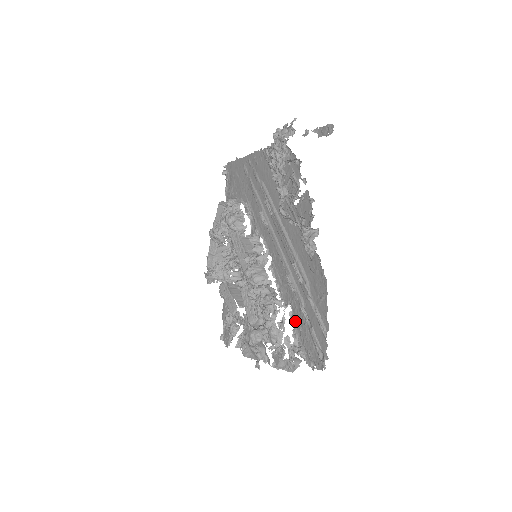
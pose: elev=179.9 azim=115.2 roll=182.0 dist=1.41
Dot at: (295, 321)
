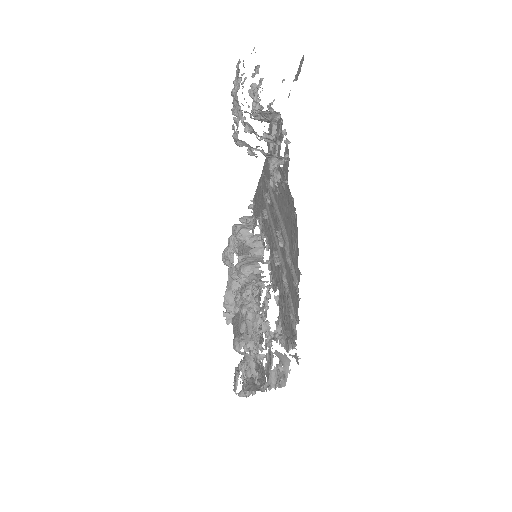
Dot at: (280, 304)
